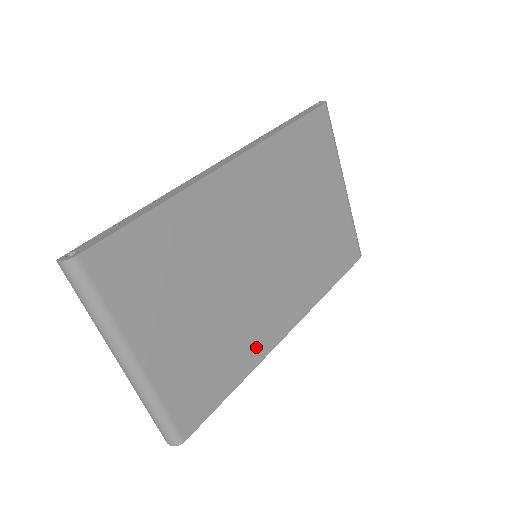
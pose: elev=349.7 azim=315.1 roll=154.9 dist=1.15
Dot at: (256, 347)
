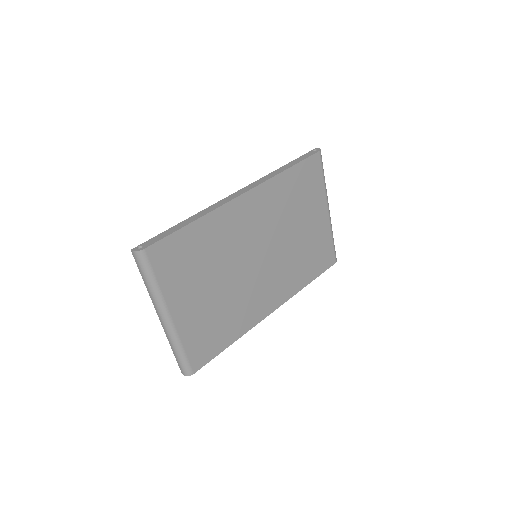
Dot at: (249, 318)
